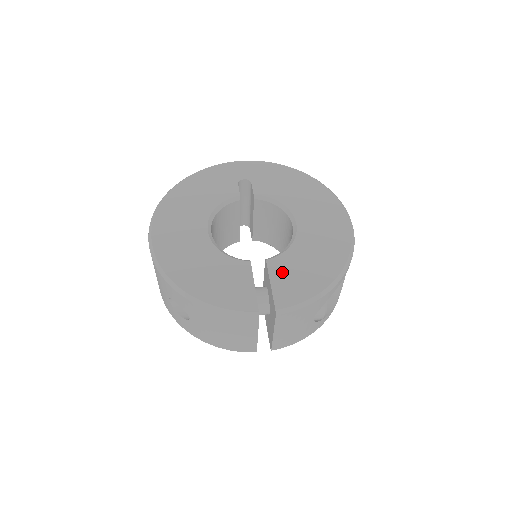
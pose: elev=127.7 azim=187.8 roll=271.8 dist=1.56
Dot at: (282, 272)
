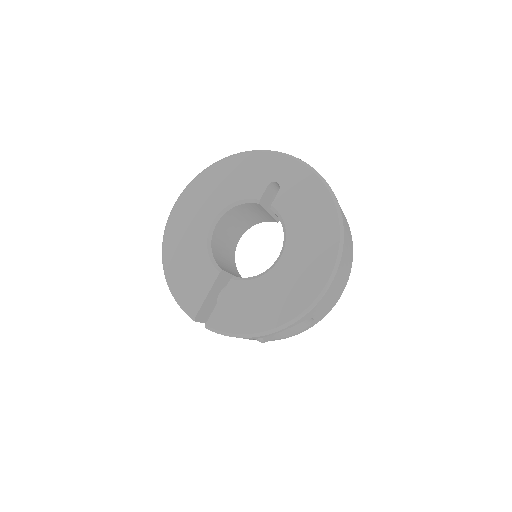
Dot at: (233, 297)
